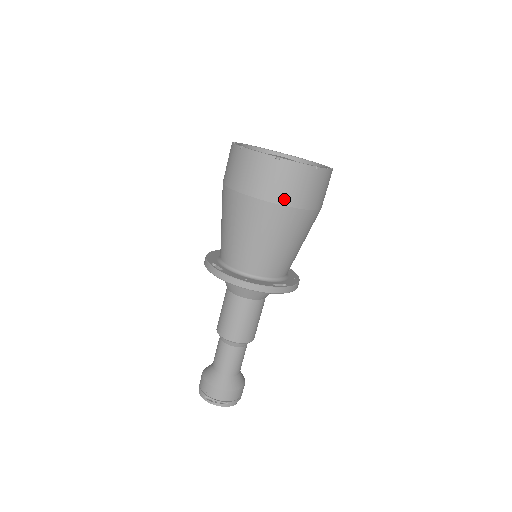
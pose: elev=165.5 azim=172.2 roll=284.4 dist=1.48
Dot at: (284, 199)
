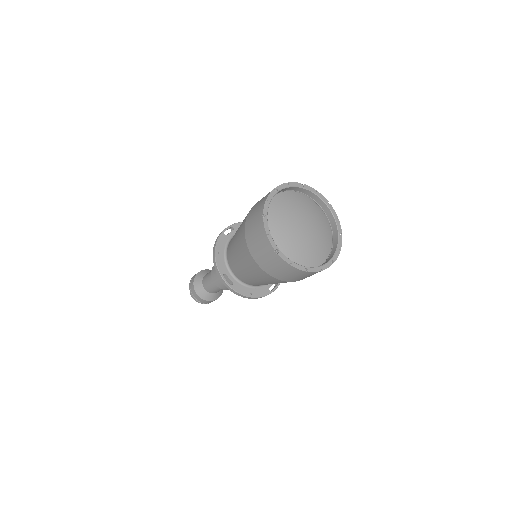
Dot at: (299, 280)
